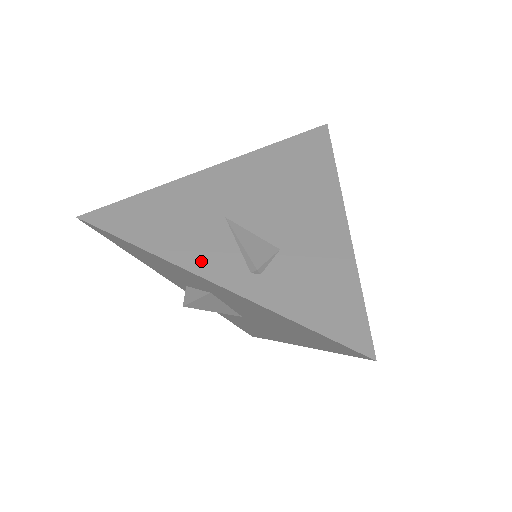
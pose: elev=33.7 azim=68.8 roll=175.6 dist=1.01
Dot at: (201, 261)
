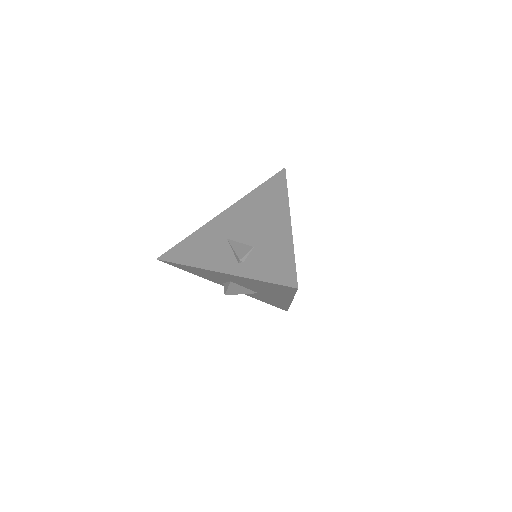
Dot at: (214, 264)
